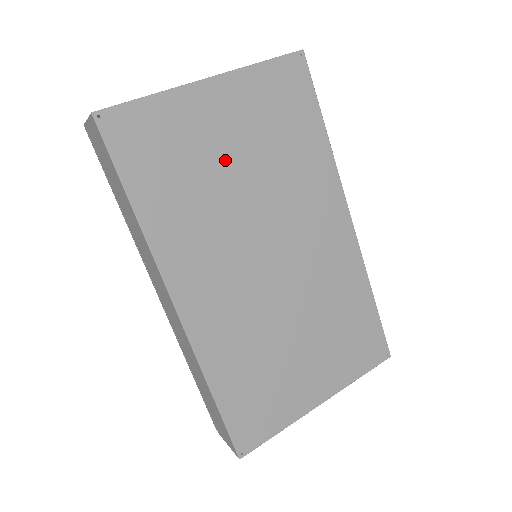
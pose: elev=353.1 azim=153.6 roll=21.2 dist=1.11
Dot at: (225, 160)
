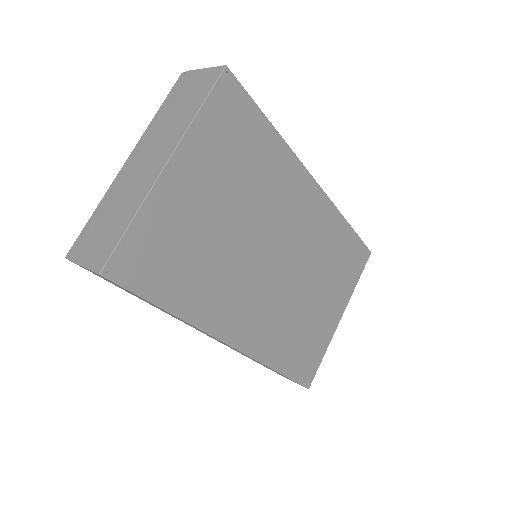
Dot at: (213, 219)
